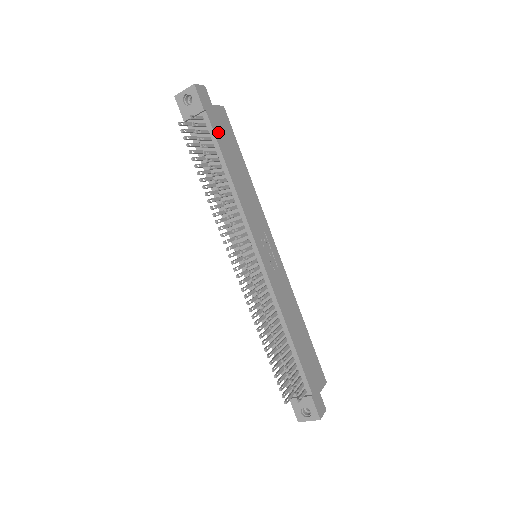
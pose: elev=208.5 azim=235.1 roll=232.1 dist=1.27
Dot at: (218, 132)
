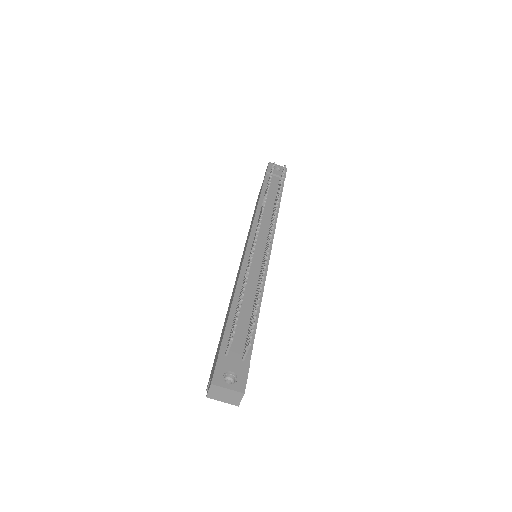
Dot at: occluded
